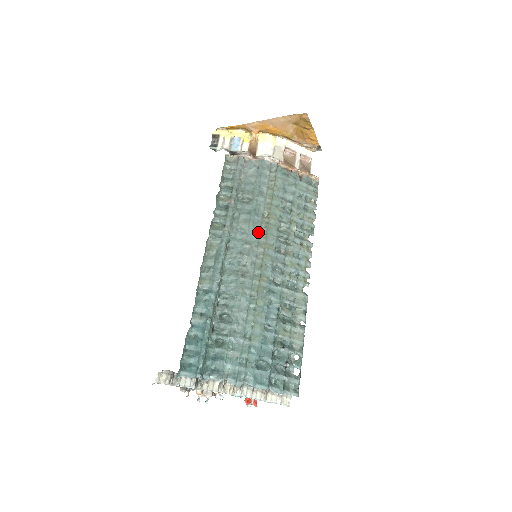
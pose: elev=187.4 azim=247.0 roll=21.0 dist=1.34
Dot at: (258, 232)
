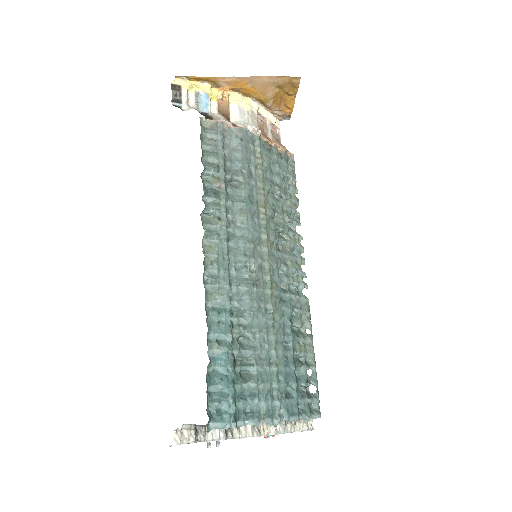
Dot at: (257, 226)
